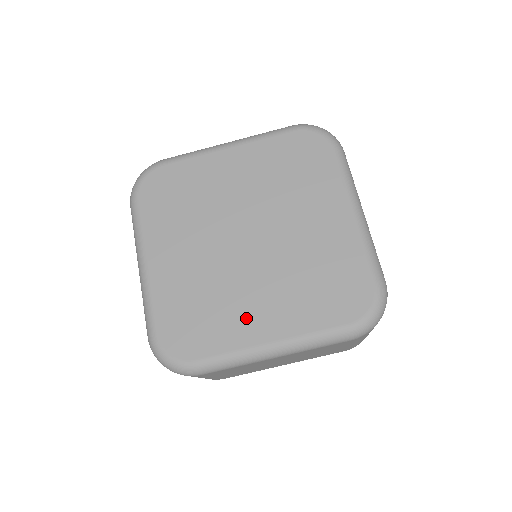
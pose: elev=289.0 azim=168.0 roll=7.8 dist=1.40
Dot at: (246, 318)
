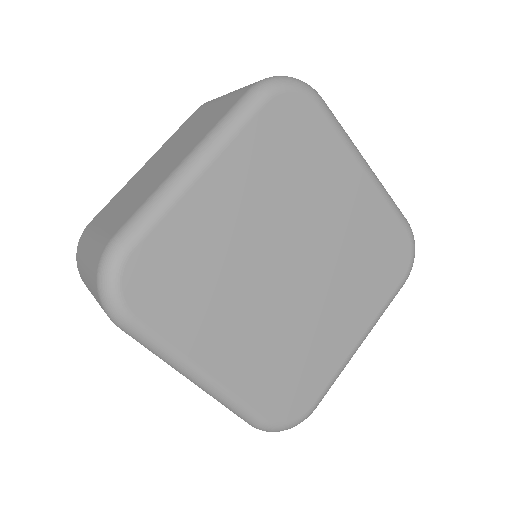
Dot at: (216, 331)
